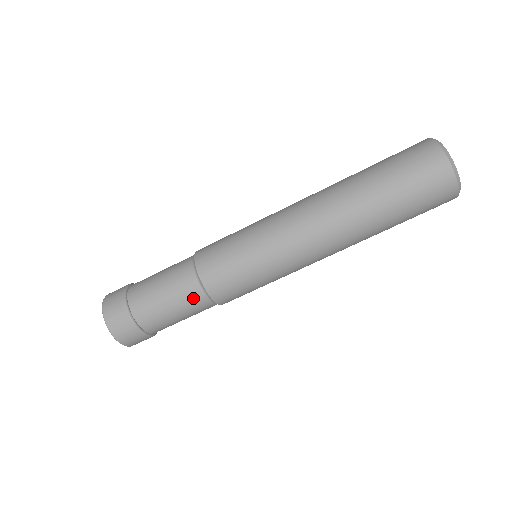
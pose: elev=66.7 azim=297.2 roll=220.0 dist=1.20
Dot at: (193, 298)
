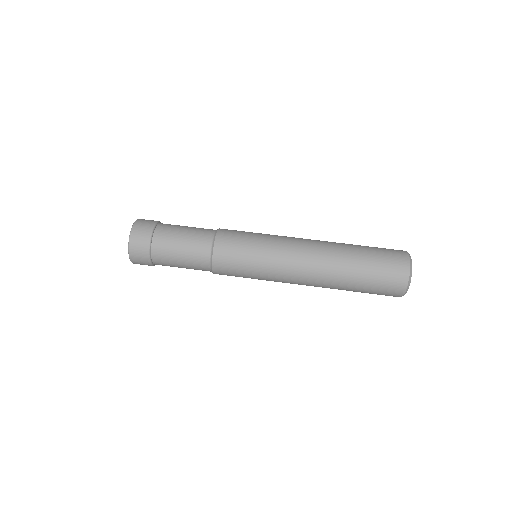
Dot at: (201, 251)
